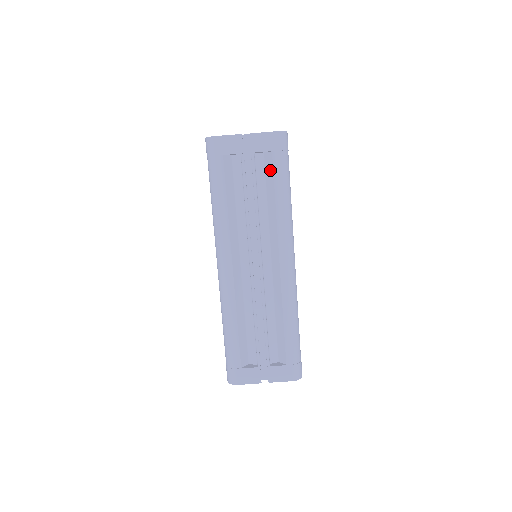
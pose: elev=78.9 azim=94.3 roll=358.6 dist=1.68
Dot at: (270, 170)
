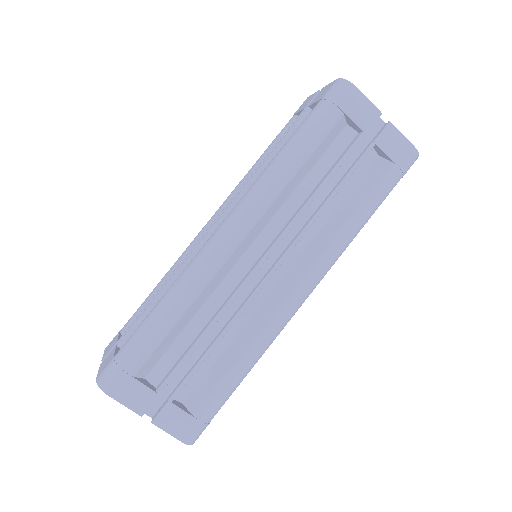
Dot at: (372, 179)
